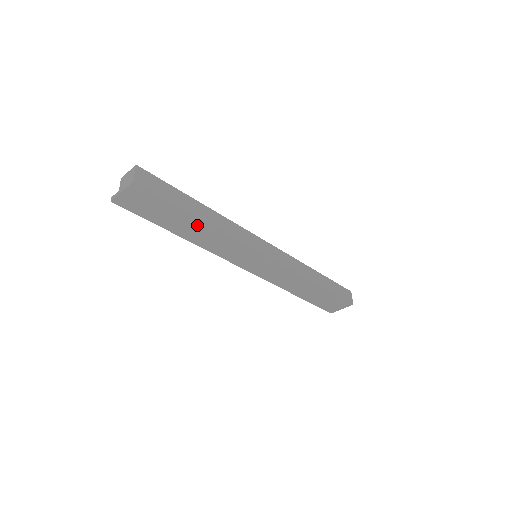
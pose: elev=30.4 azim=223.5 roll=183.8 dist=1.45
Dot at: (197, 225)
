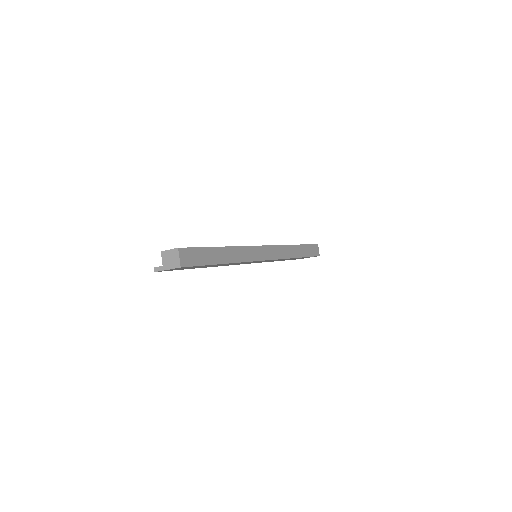
Dot at: occluded
